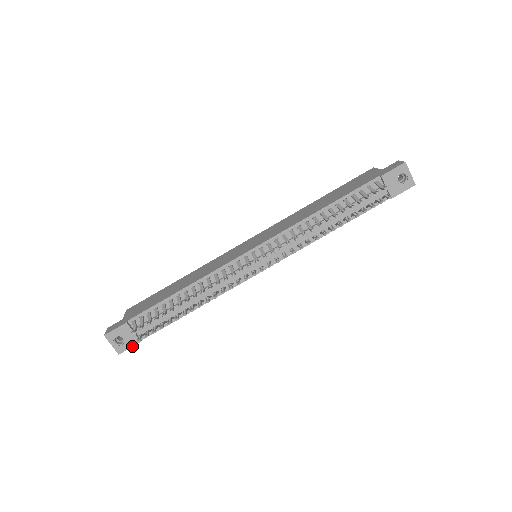
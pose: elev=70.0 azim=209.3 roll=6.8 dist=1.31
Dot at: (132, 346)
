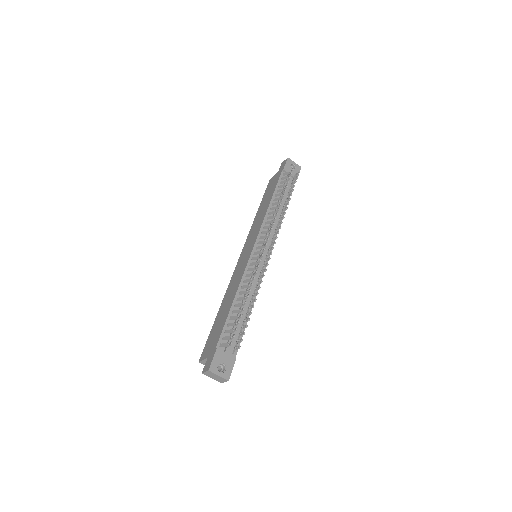
Dot at: (233, 366)
